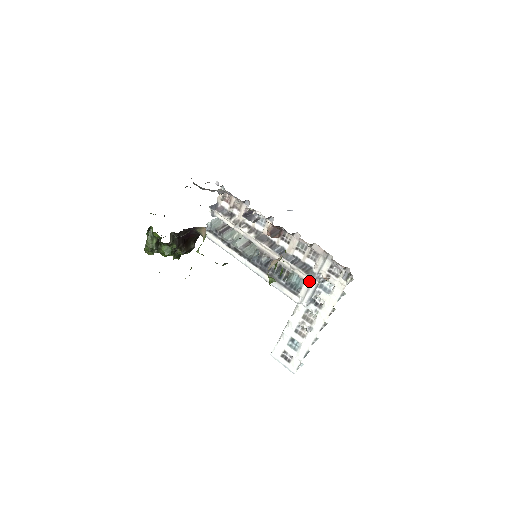
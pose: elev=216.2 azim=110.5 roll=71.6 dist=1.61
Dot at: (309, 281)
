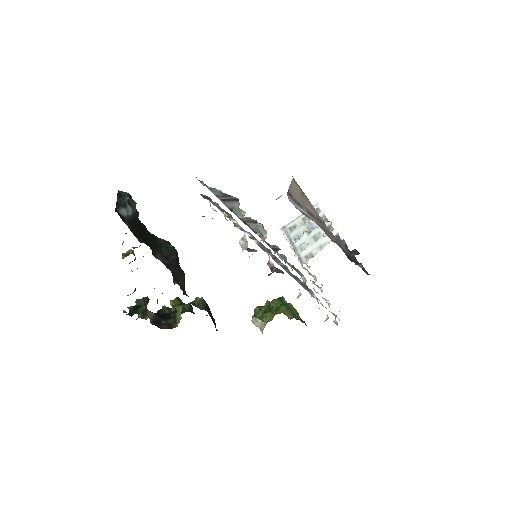
Dot at: occluded
